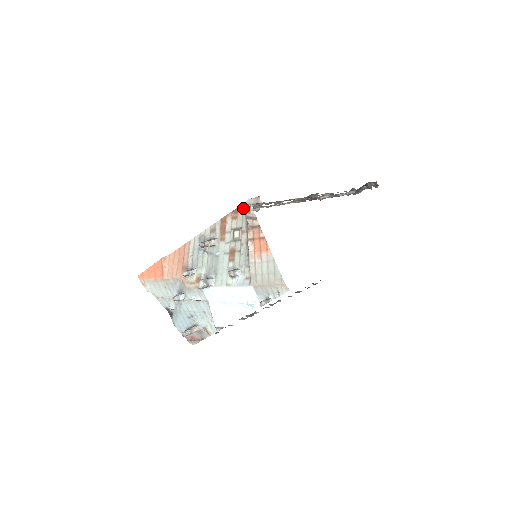
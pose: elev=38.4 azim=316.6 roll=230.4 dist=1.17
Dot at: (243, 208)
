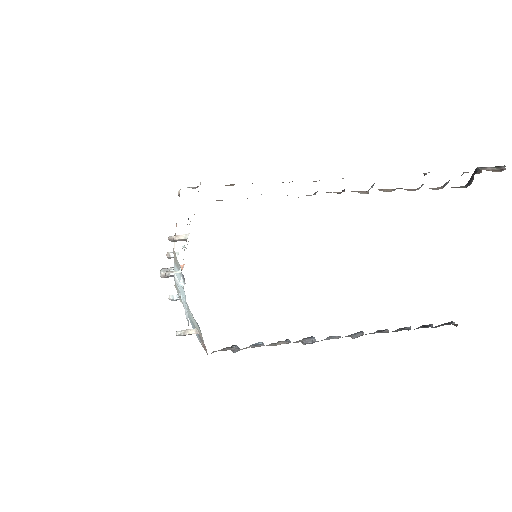
Dot at: (178, 191)
